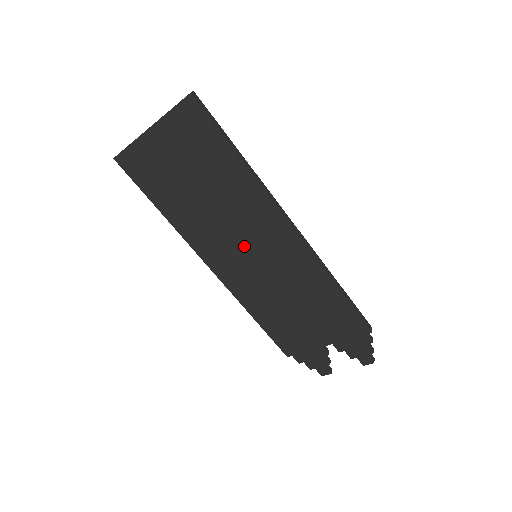
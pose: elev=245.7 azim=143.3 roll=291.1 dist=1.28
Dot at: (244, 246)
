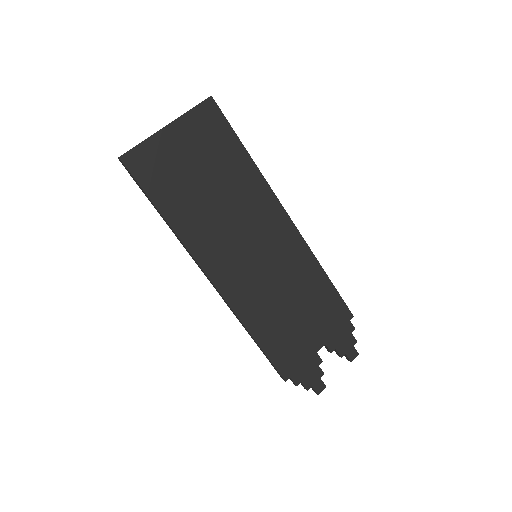
Dot at: (248, 244)
